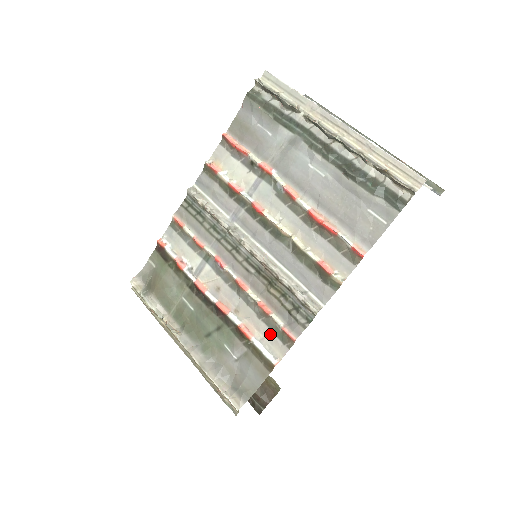
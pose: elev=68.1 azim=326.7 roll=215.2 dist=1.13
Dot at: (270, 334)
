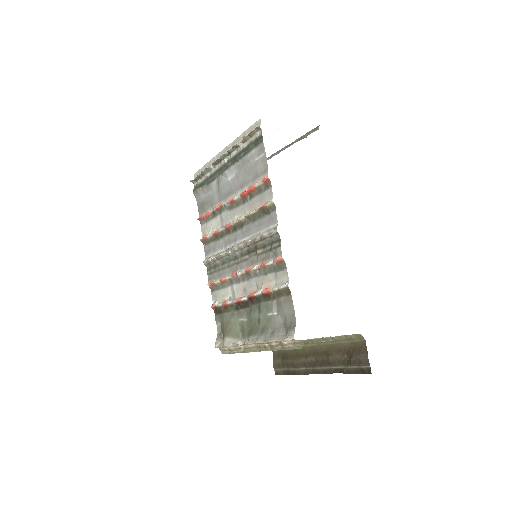
Dot at: (276, 275)
